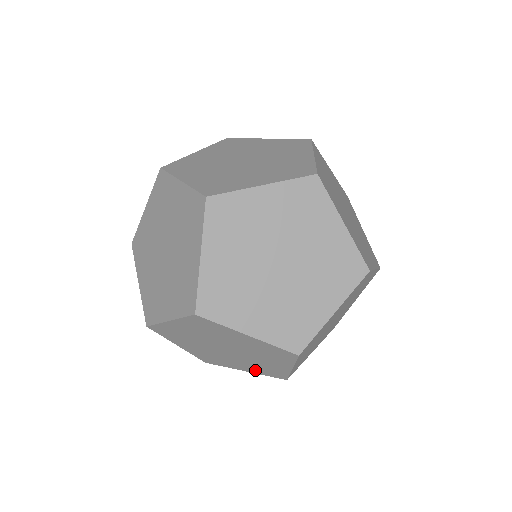
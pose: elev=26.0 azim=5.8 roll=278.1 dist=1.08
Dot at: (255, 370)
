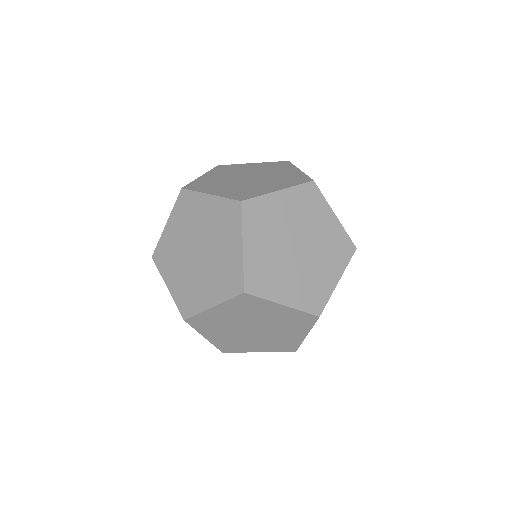
Dot at: occluded
